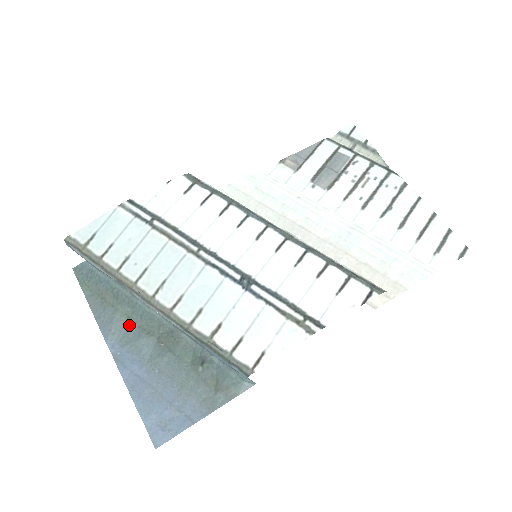
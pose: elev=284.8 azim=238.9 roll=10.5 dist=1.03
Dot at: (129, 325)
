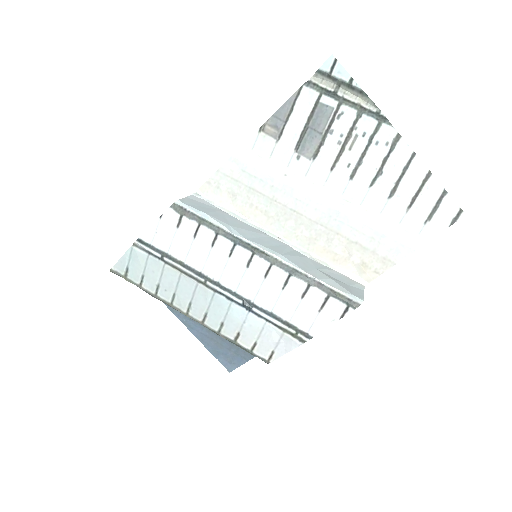
Dot at: occluded
